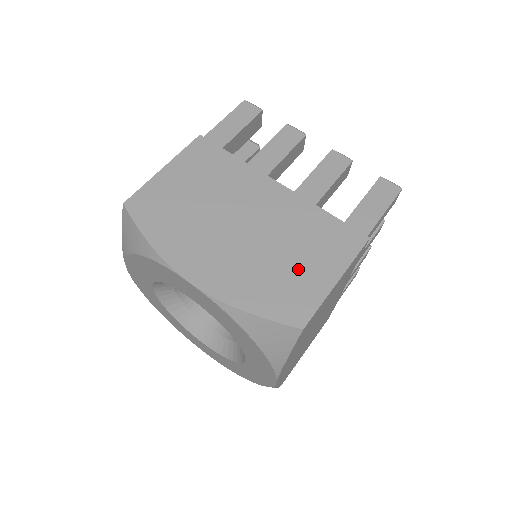
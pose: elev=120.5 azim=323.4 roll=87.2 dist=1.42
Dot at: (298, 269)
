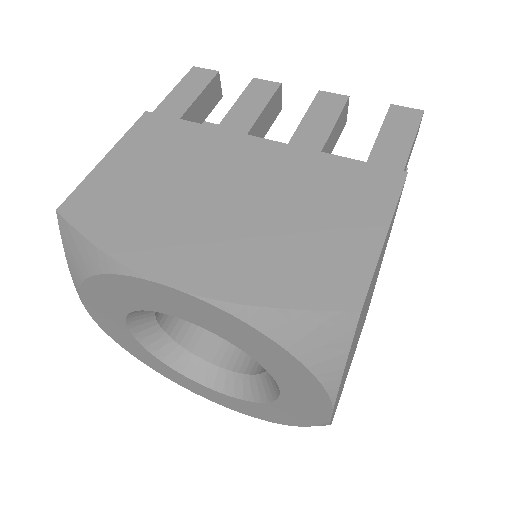
Dot at: (325, 232)
